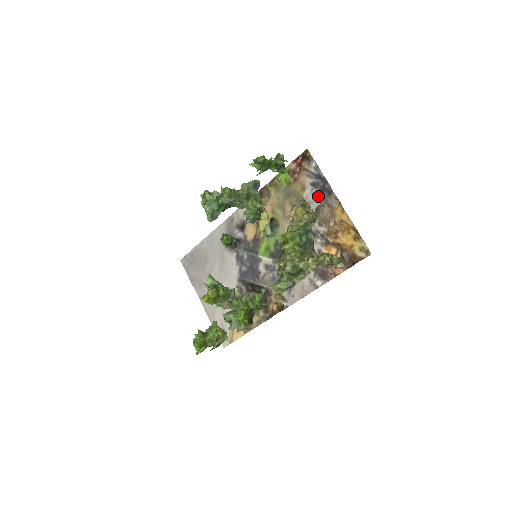
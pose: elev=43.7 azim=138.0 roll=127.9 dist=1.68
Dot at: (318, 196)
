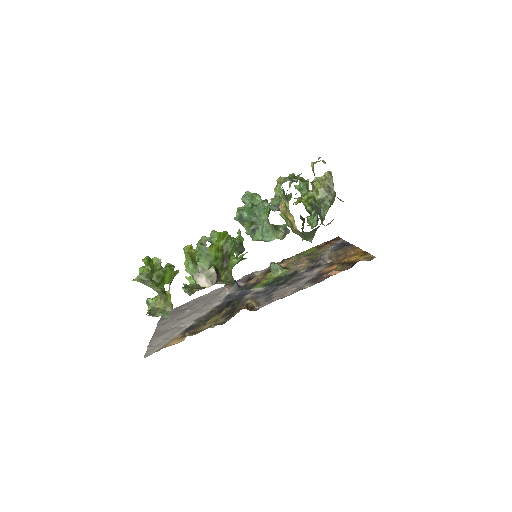
Dot at: occluded
